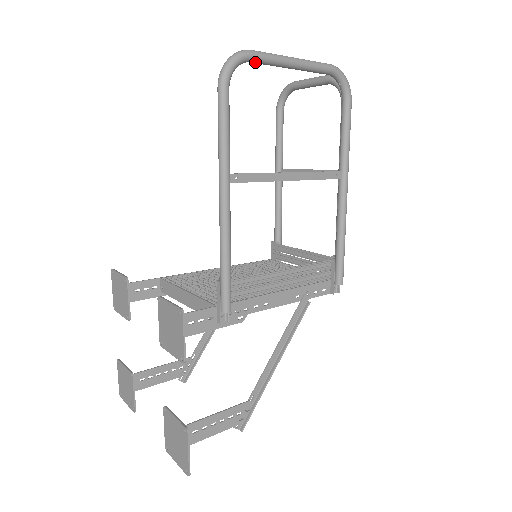
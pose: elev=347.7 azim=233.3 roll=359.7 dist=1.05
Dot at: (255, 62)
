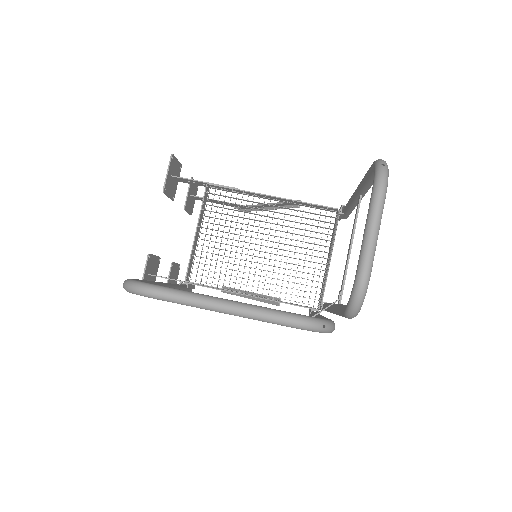
Dot at: occluded
